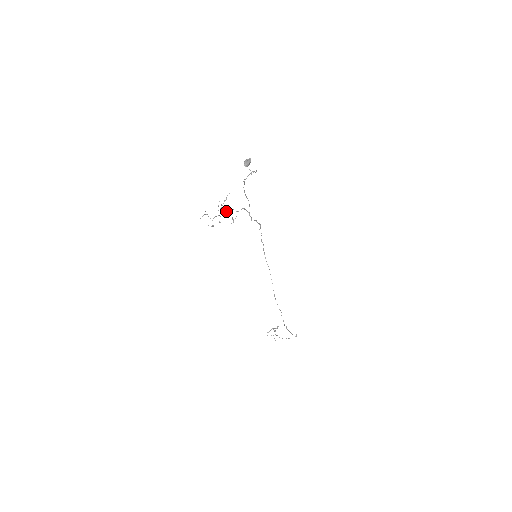
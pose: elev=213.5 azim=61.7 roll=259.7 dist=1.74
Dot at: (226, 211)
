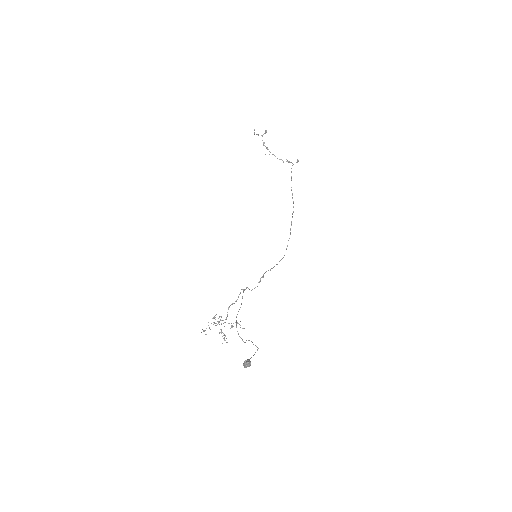
Dot at: occluded
